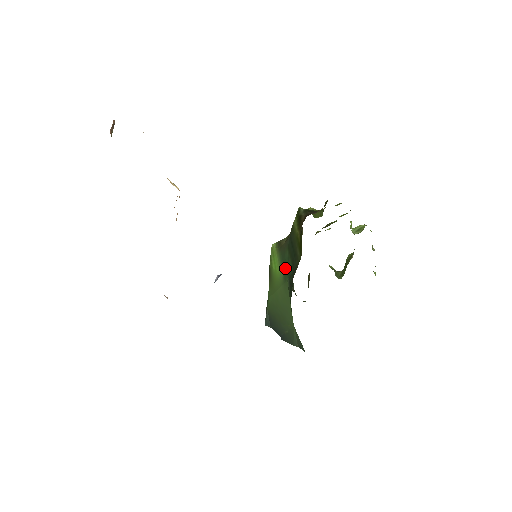
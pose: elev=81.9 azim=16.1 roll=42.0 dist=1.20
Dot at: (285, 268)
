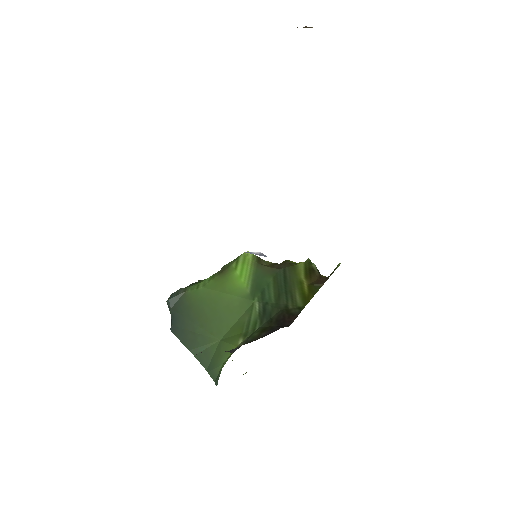
Dot at: (258, 288)
